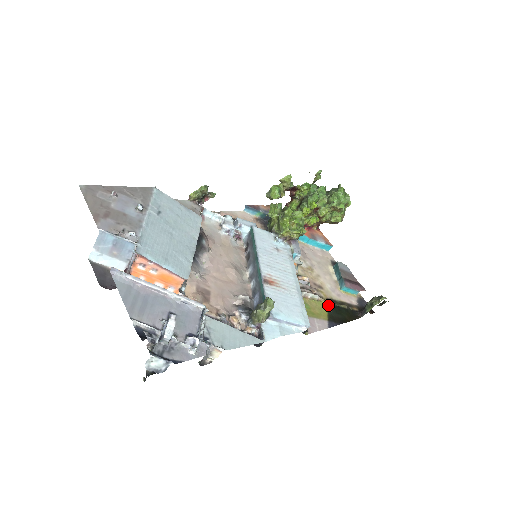
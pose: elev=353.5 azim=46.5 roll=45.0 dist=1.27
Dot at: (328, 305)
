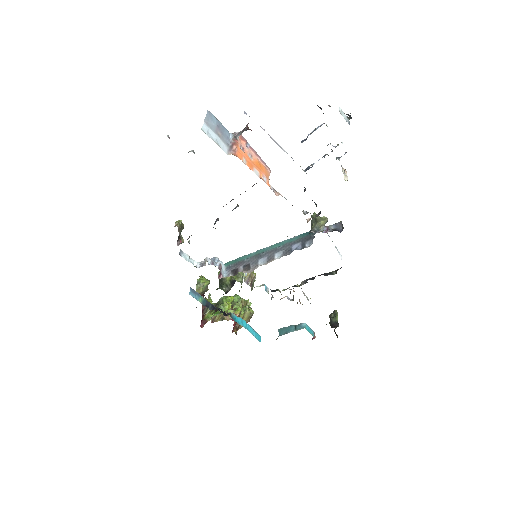
Dot at: occluded
